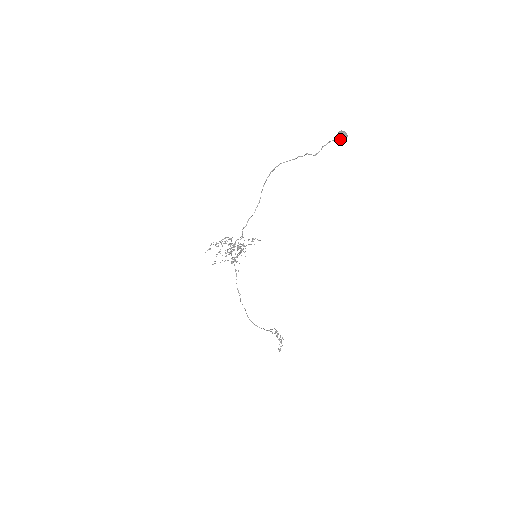
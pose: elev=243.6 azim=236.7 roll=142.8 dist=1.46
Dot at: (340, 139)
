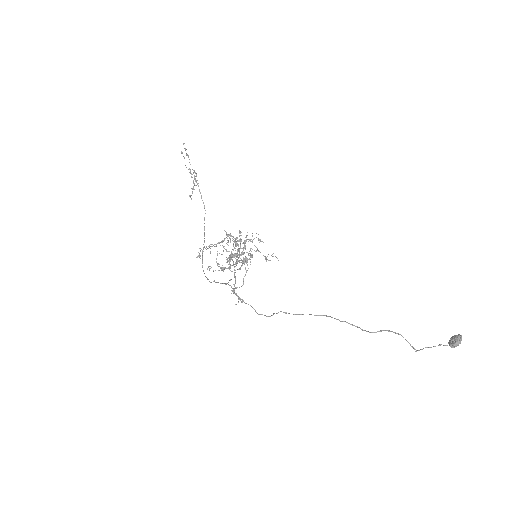
Dot at: (450, 345)
